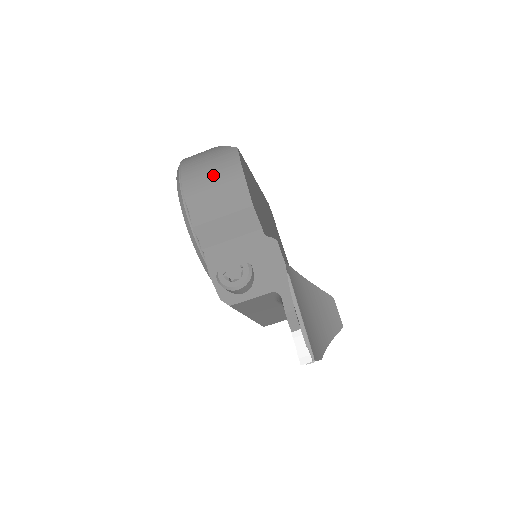
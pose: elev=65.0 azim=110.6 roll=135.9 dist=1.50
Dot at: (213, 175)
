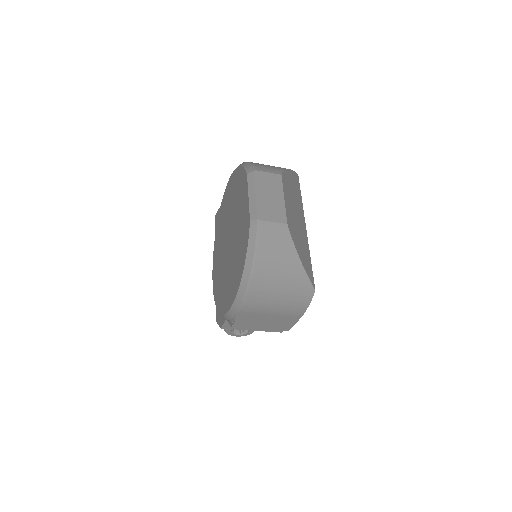
Dot at: (277, 309)
